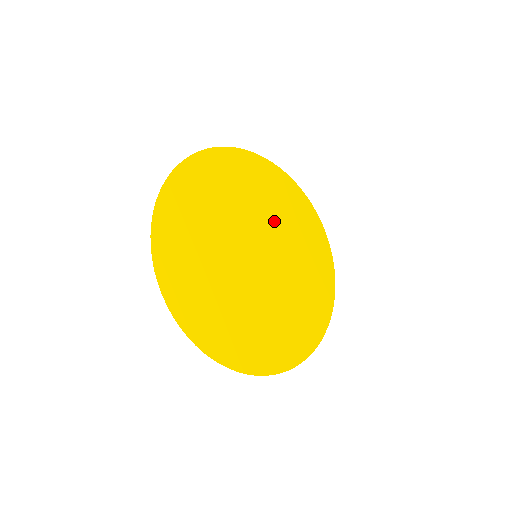
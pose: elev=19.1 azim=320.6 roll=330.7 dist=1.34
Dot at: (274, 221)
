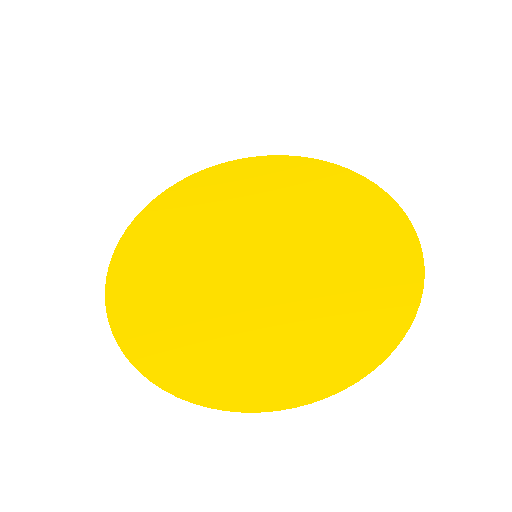
Dot at: (312, 225)
